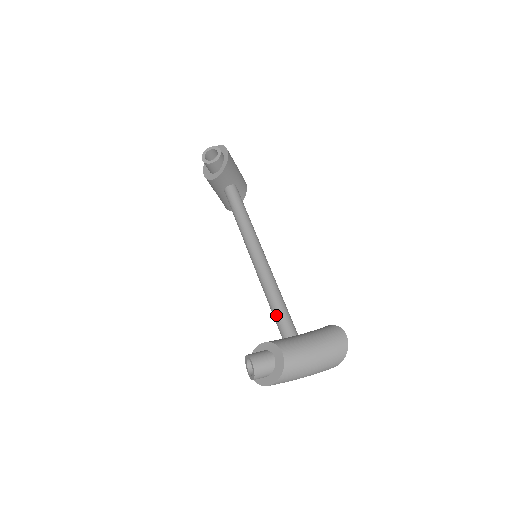
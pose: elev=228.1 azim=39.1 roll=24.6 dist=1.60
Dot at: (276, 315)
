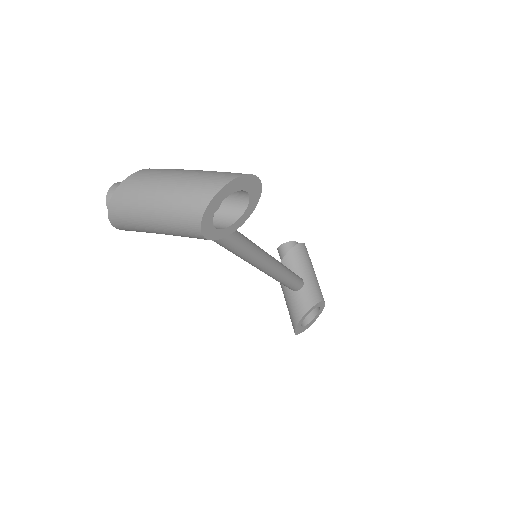
Dot at: occluded
